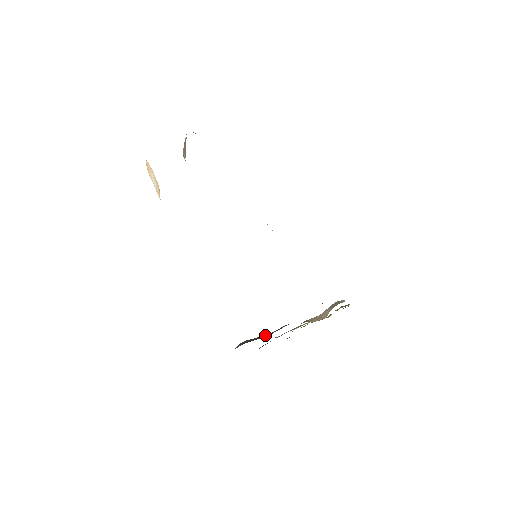
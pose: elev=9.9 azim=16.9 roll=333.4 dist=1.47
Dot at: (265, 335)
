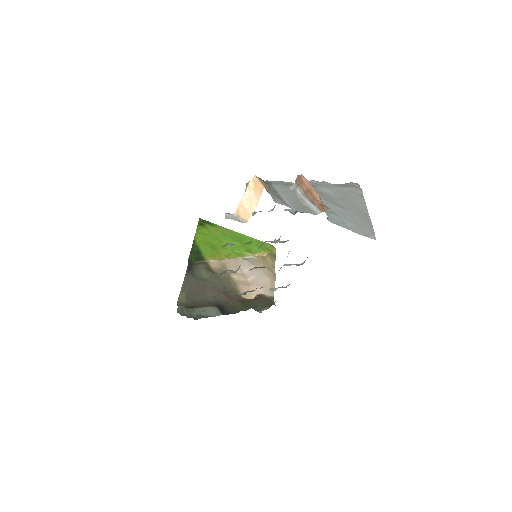
Dot at: (206, 292)
